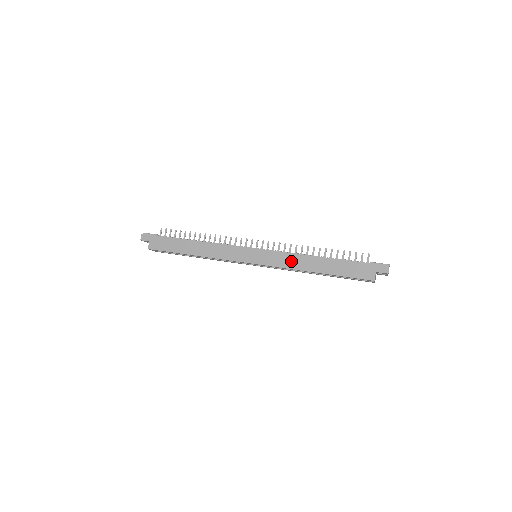
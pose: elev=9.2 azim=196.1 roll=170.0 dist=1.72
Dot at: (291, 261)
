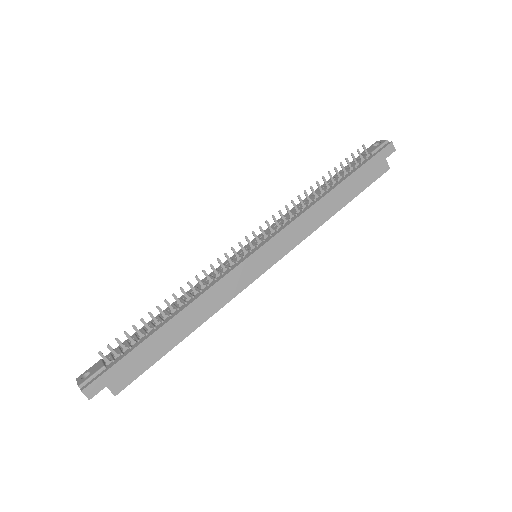
Dot at: (306, 224)
